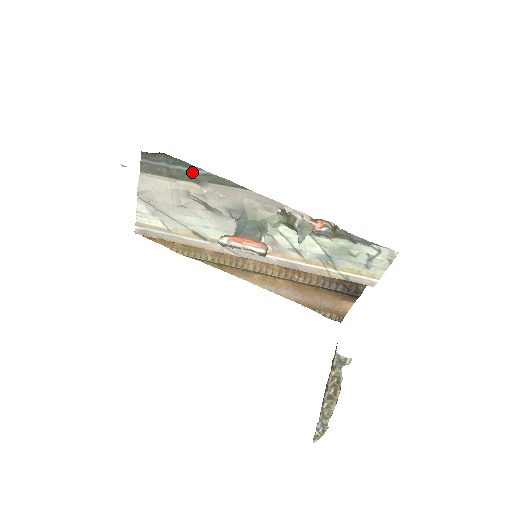
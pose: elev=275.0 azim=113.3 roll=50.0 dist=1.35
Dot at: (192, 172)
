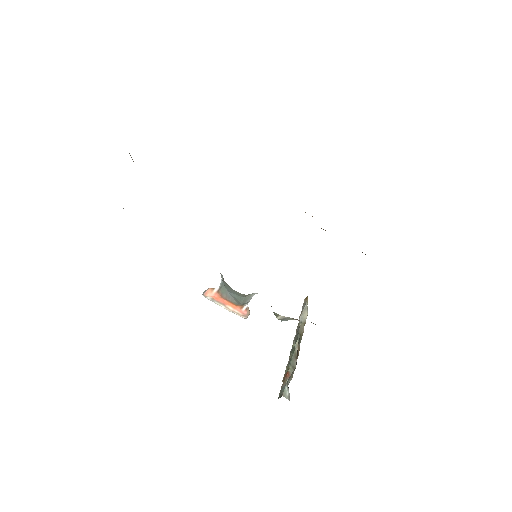
Dot at: occluded
